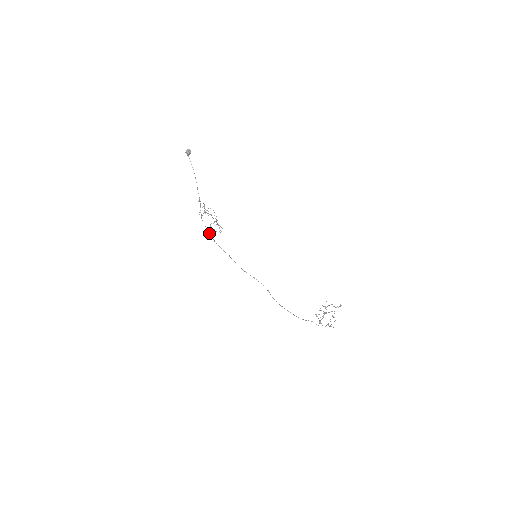
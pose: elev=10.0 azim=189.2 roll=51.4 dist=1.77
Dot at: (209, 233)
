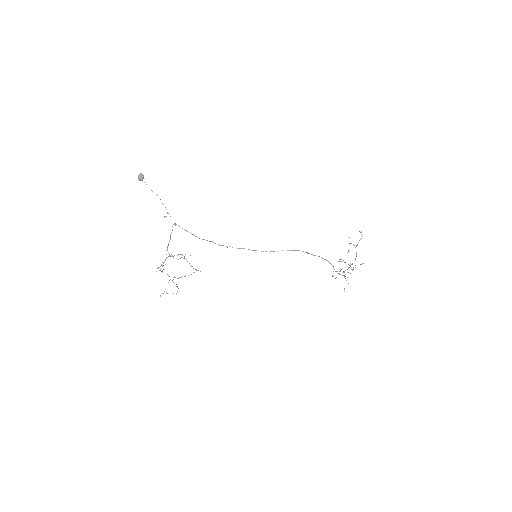
Dot at: (213, 242)
